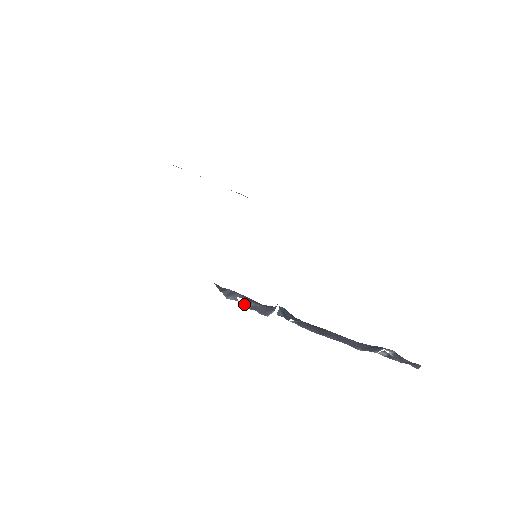
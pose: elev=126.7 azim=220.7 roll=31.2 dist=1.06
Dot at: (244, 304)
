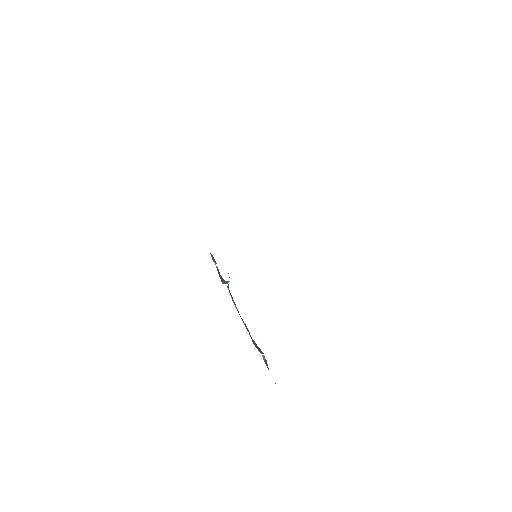
Dot at: (217, 269)
